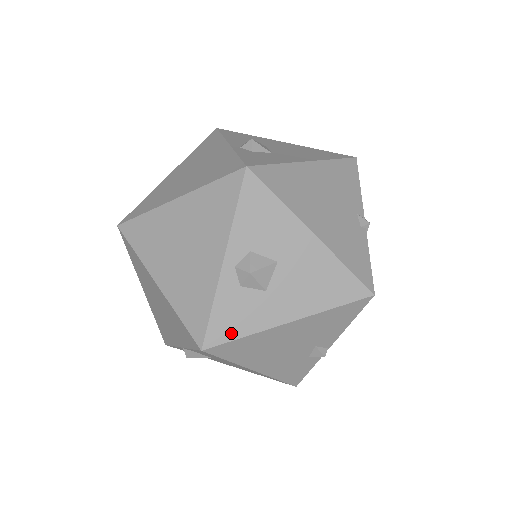
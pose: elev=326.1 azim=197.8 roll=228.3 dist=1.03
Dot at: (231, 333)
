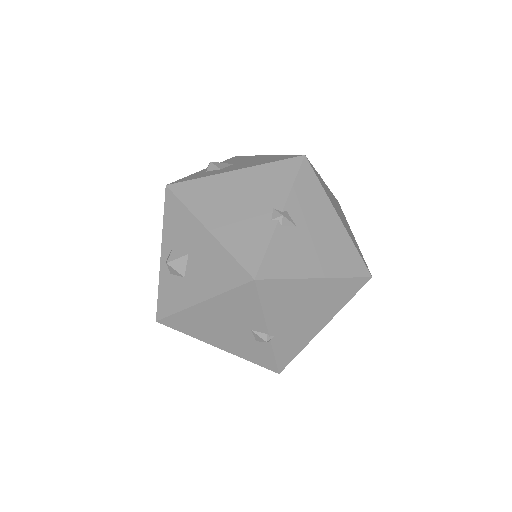
Dot at: (169, 309)
